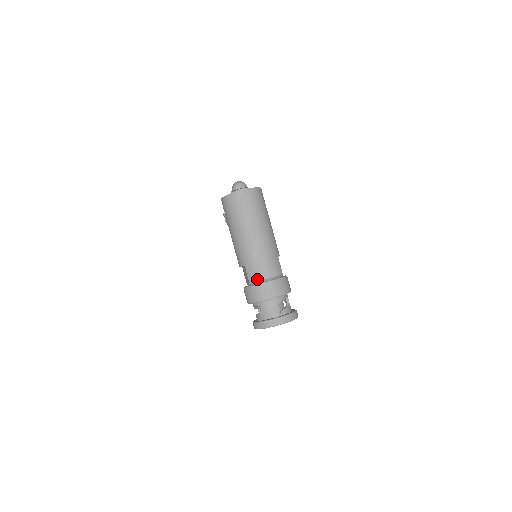
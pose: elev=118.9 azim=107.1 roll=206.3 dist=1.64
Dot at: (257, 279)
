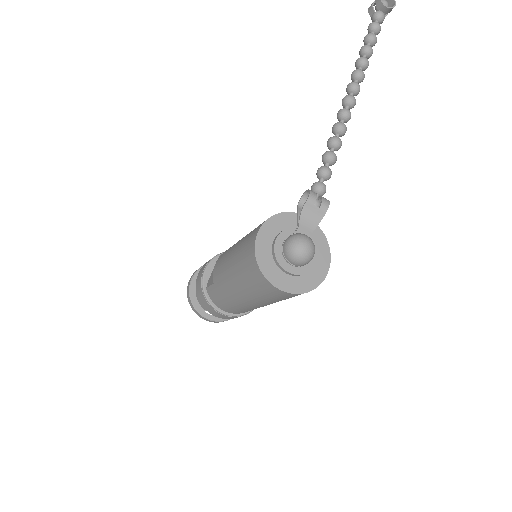
Dot at: (213, 302)
